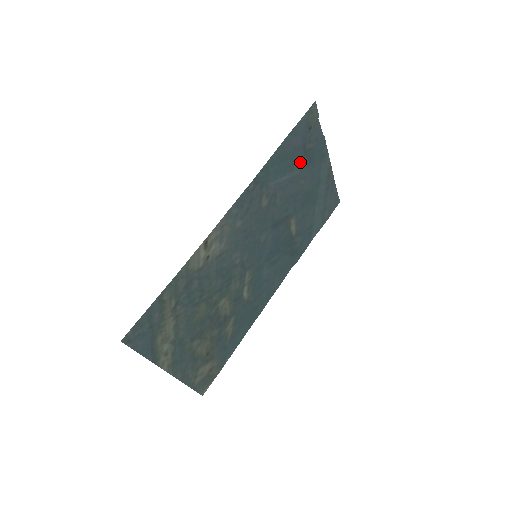
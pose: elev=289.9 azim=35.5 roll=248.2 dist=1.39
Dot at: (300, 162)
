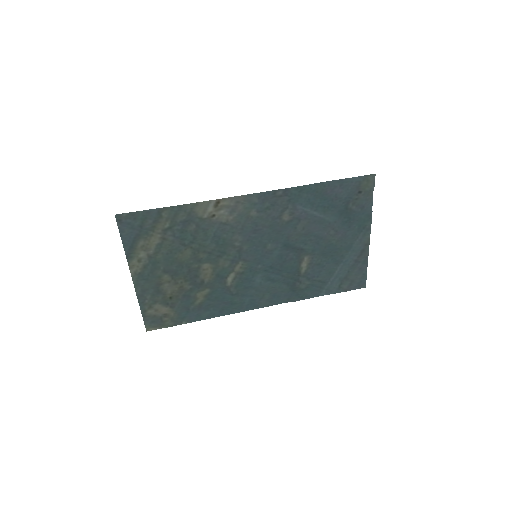
Dot at: (337, 213)
